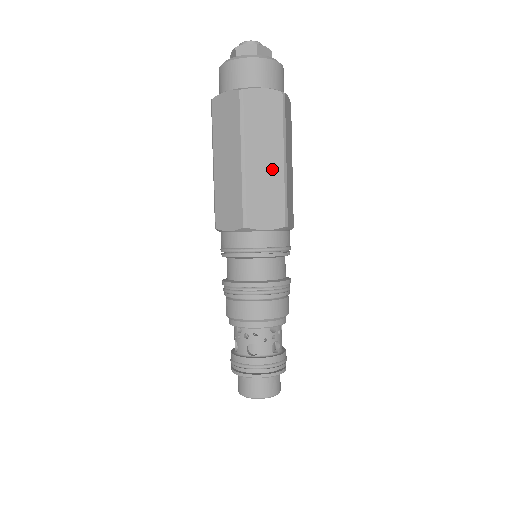
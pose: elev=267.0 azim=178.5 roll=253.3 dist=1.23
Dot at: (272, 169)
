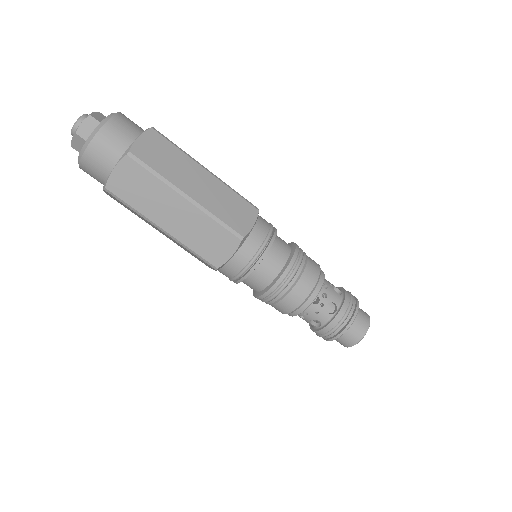
Dot at: (186, 215)
